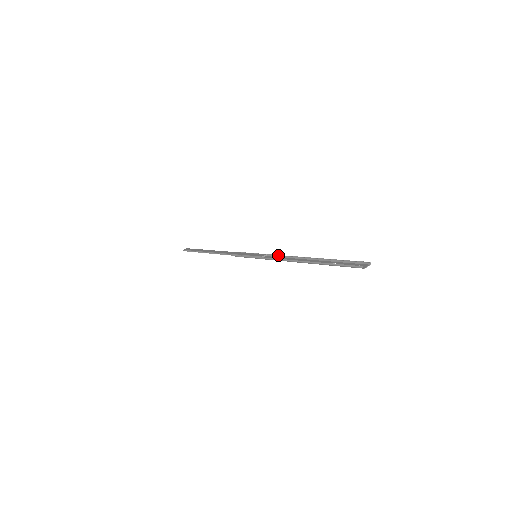
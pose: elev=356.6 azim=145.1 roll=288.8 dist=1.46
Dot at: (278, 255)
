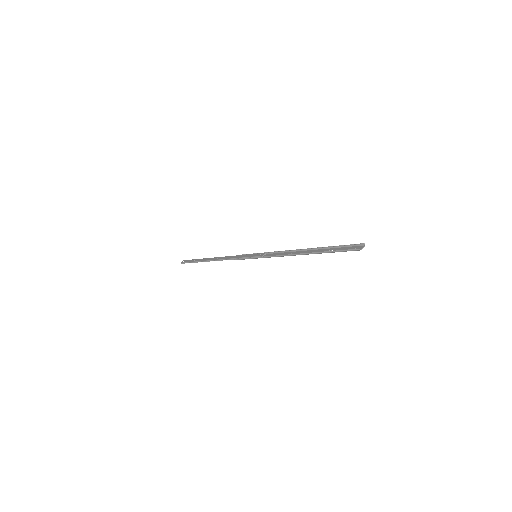
Dot at: (277, 251)
